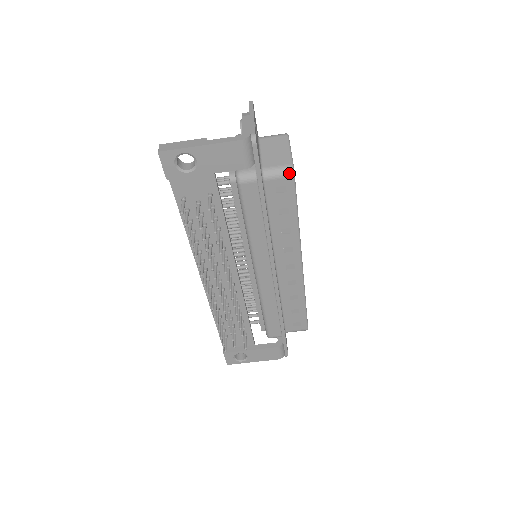
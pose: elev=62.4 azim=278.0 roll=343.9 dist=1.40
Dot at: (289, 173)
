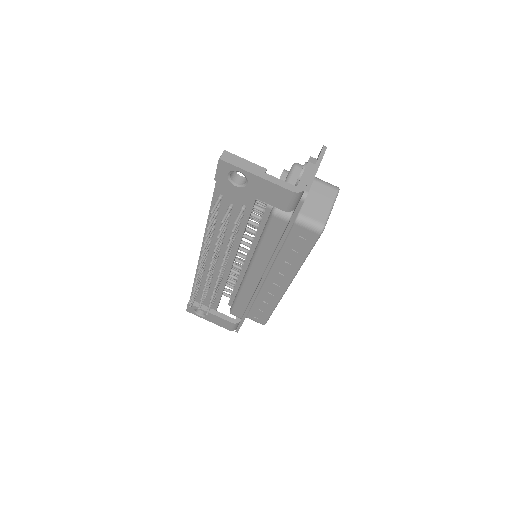
Dot at: (318, 230)
